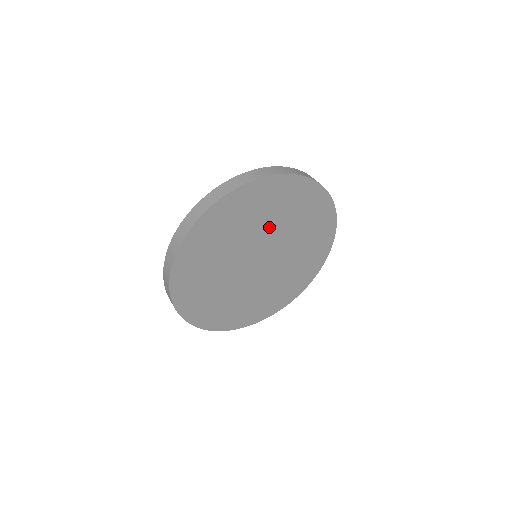
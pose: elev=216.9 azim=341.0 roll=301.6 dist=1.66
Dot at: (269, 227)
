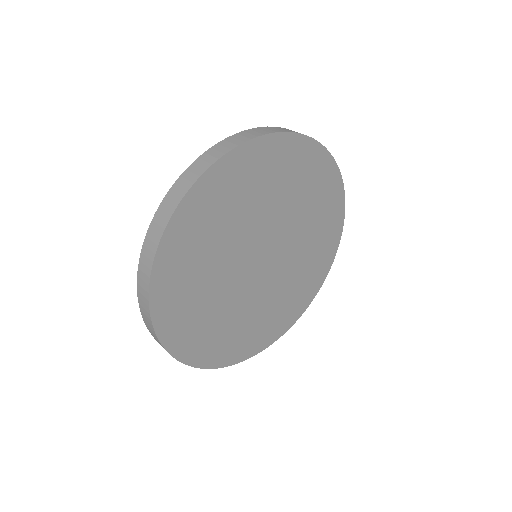
Dot at: (248, 223)
